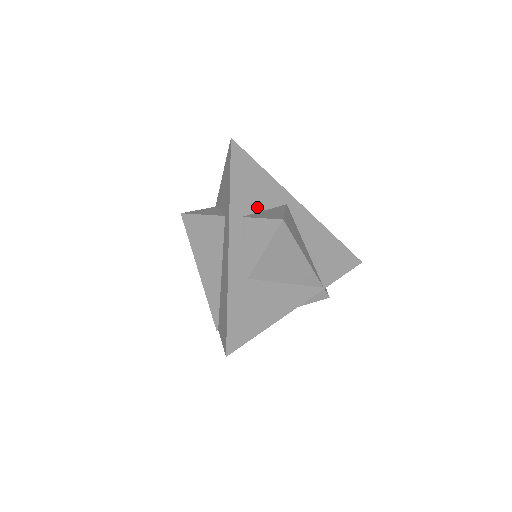
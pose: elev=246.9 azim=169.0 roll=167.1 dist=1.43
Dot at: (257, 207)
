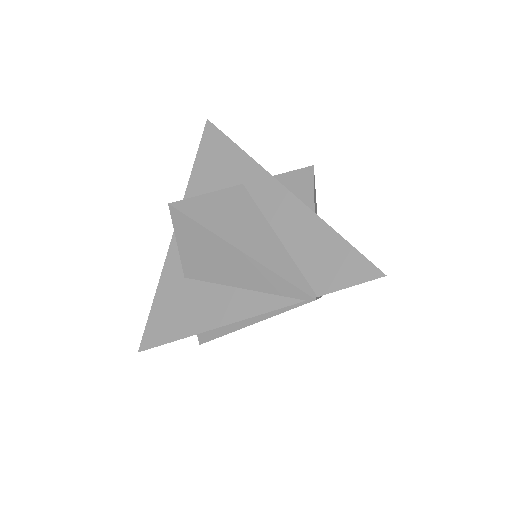
Dot at: occluded
